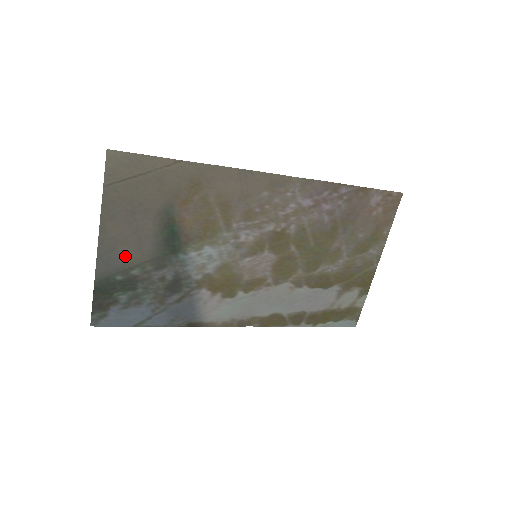
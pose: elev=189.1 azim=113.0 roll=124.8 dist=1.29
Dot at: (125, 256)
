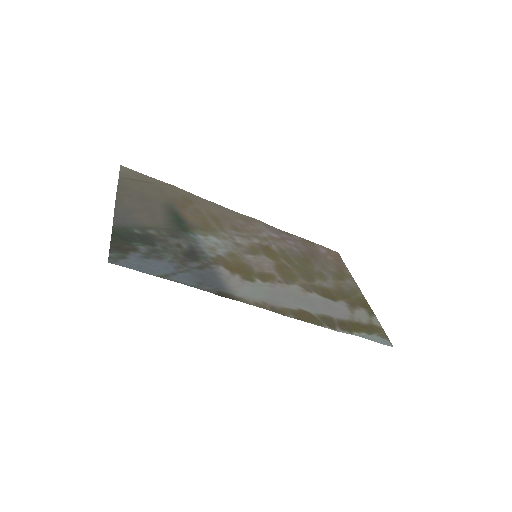
Dot at: (140, 220)
